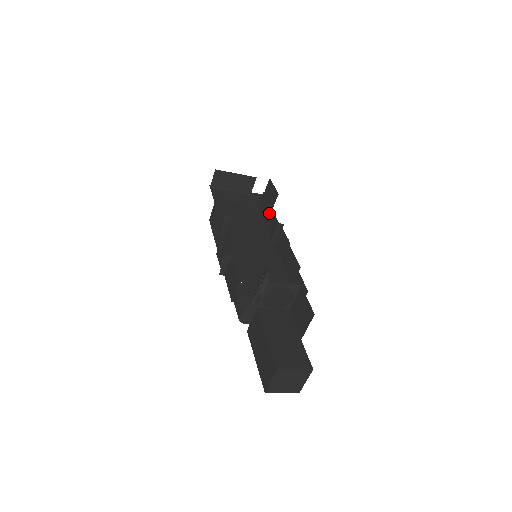
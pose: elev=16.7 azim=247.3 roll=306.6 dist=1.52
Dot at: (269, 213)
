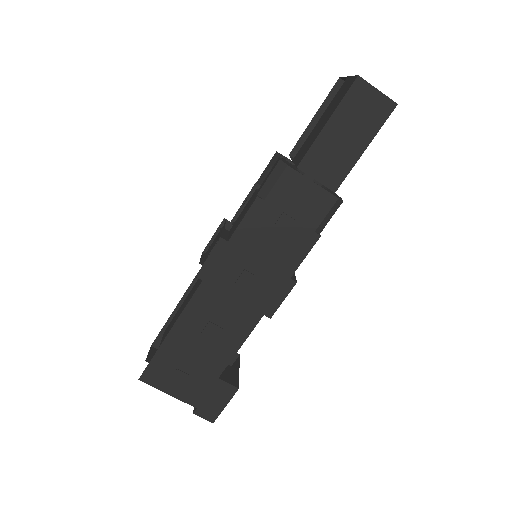
Dot at: occluded
